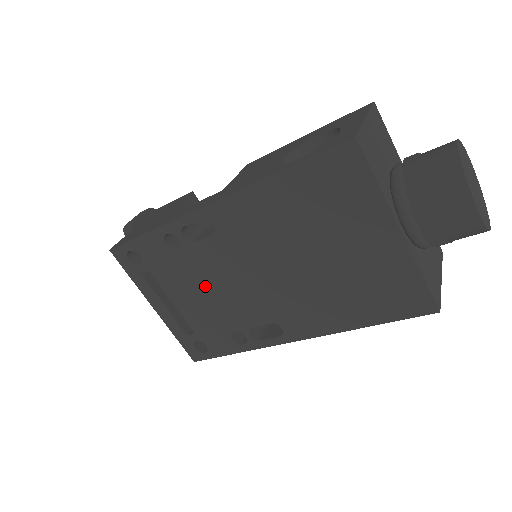
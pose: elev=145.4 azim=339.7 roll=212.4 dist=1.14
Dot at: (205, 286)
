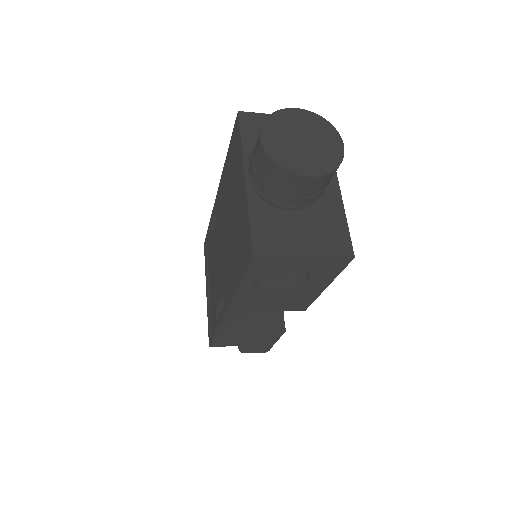
Dot at: (214, 264)
